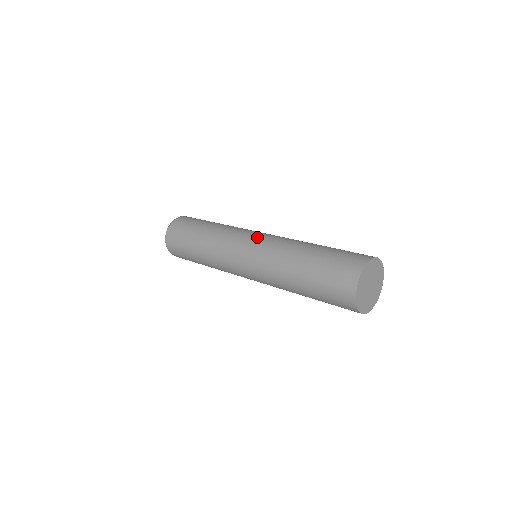
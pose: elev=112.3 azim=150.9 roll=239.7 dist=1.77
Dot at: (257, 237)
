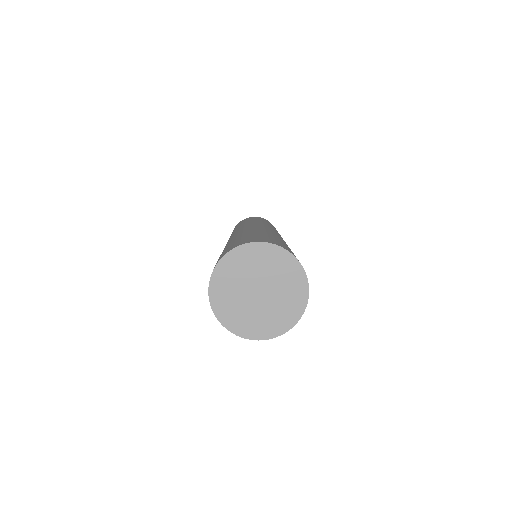
Dot at: (266, 226)
